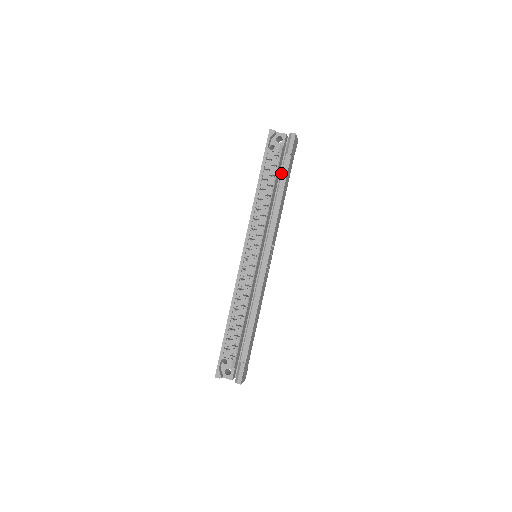
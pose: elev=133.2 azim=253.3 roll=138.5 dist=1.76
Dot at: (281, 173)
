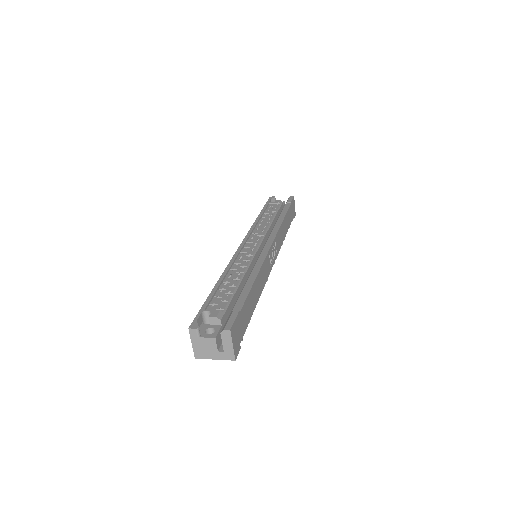
Dot at: (282, 210)
